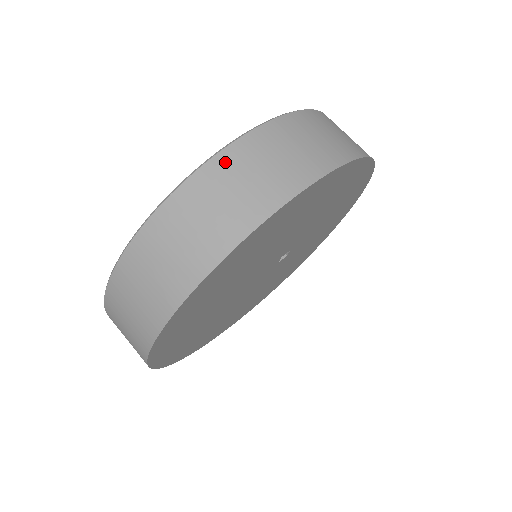
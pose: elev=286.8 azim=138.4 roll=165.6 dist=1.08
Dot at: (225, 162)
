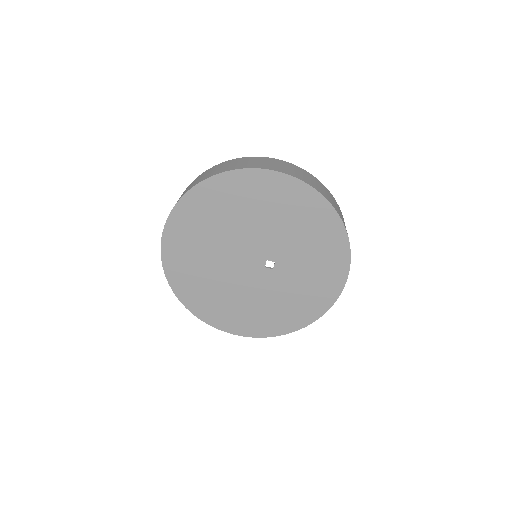
Dot at: (254, 158)
